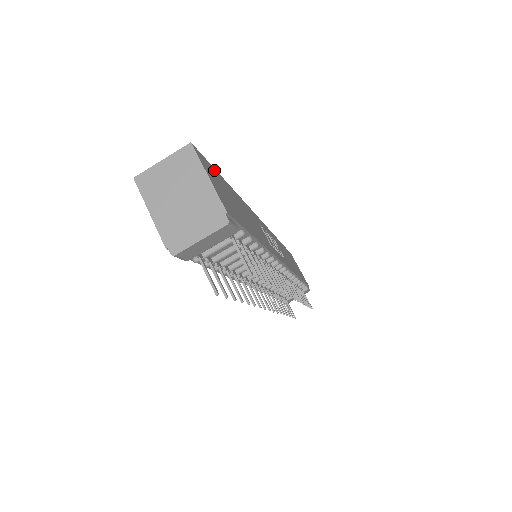
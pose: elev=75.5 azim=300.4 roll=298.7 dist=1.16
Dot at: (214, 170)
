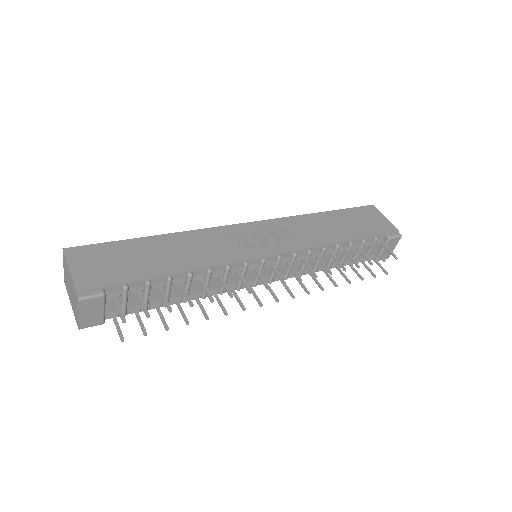
Dot at: (109, 245)
